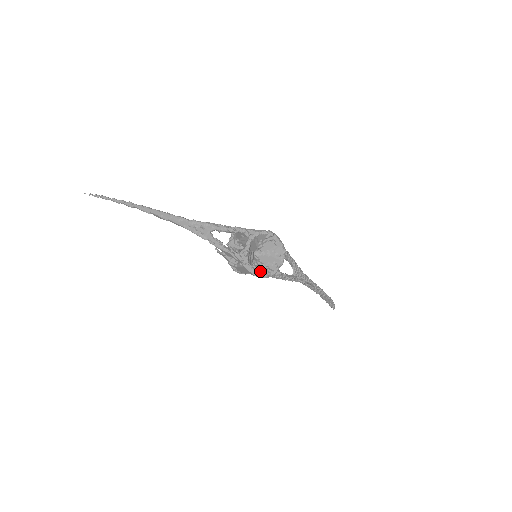
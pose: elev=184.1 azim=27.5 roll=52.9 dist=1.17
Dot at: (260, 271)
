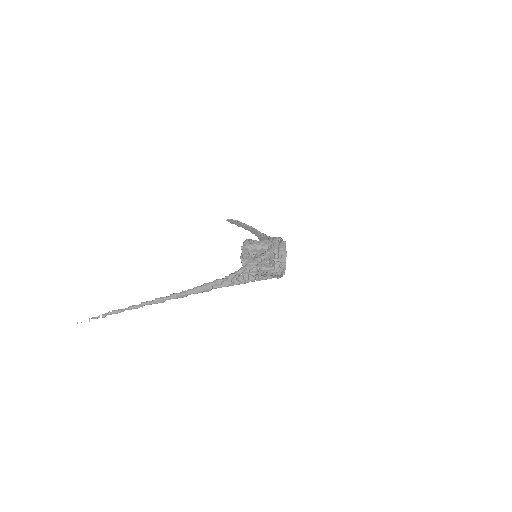
Dot at: occluded
